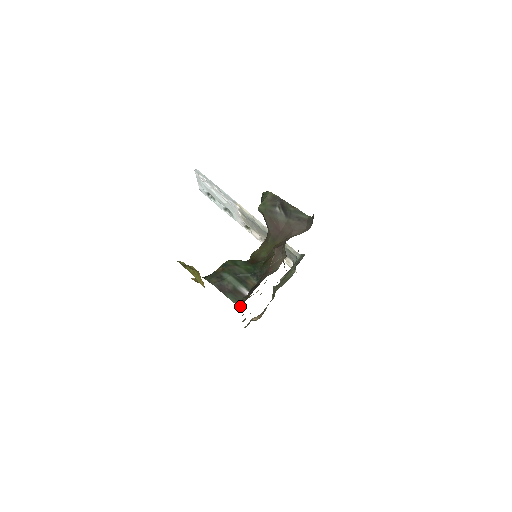
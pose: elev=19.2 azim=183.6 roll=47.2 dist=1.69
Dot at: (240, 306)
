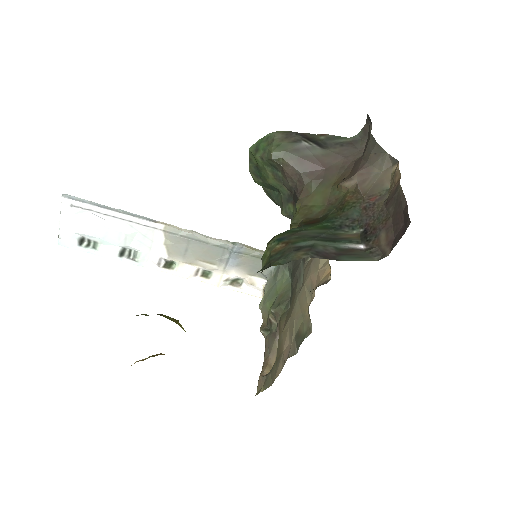
Dot at: (382, 257)
